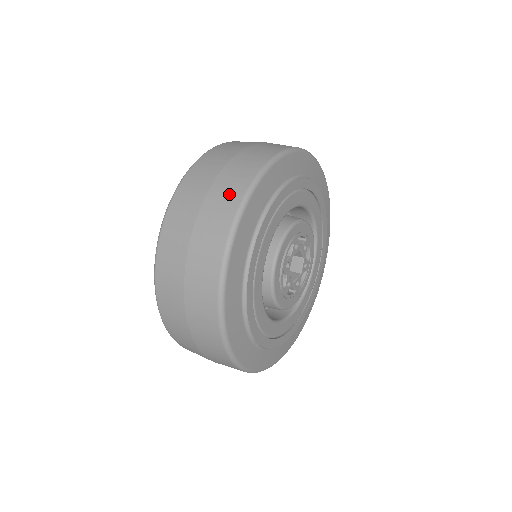
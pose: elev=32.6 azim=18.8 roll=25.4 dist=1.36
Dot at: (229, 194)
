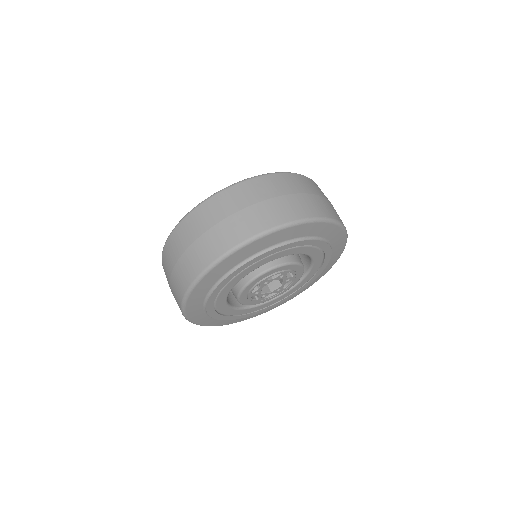
Dot at: (266, 217)
